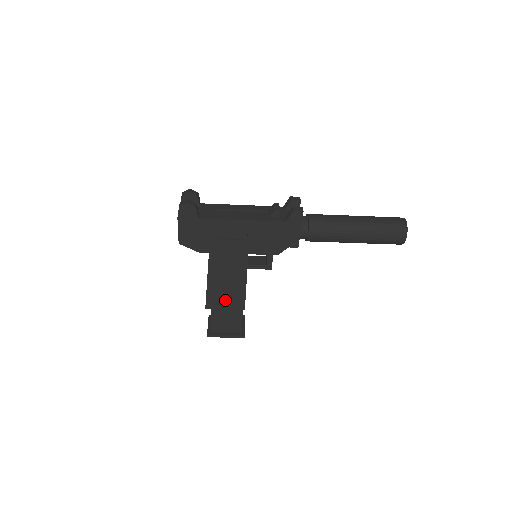
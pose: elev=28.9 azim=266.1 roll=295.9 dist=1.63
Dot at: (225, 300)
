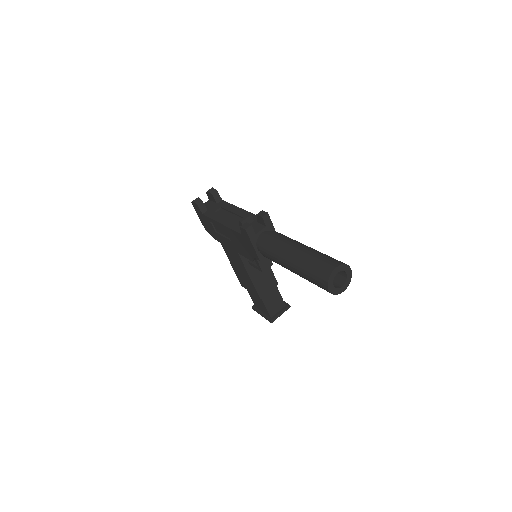
Dot at: (247, 284)
